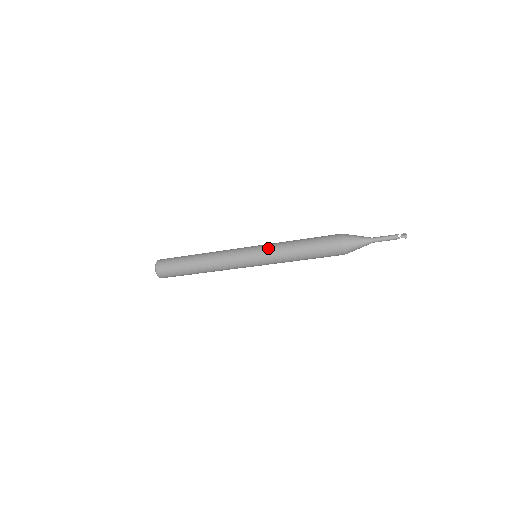
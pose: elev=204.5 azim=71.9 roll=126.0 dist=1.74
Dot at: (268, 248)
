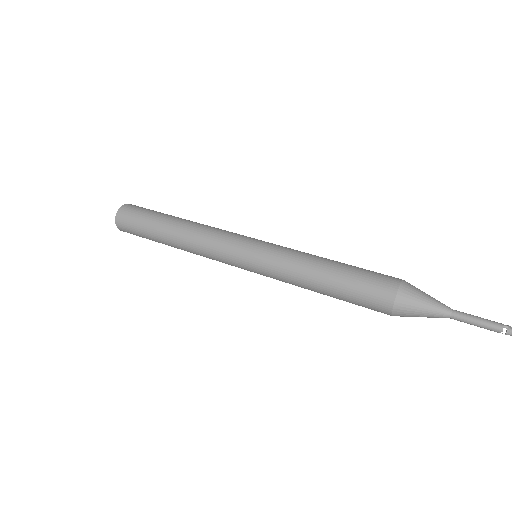
Dot at: (271, 274)
